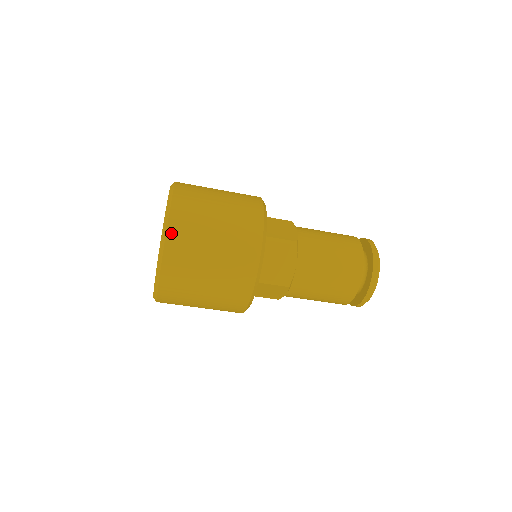
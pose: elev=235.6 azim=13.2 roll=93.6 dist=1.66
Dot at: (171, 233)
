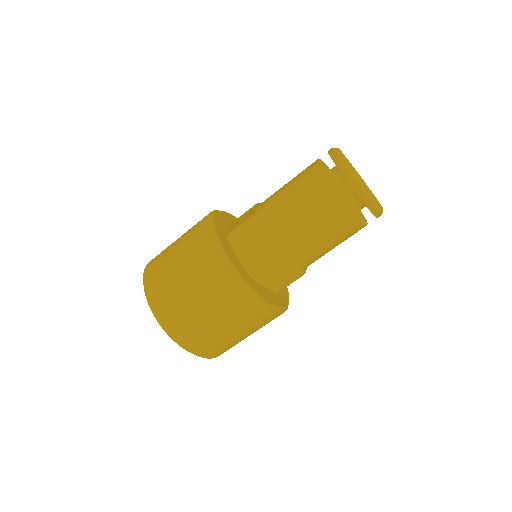
Dot at: (150, 297)
